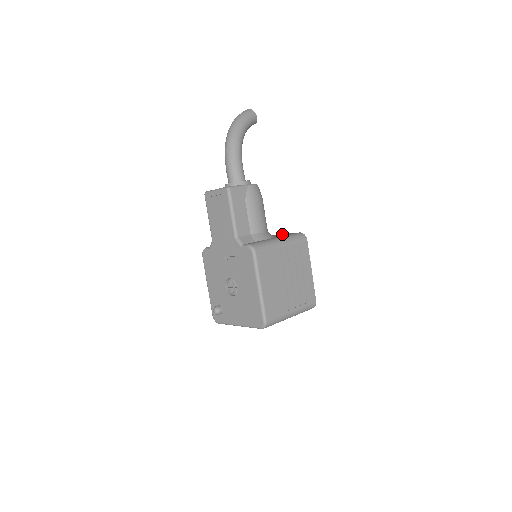
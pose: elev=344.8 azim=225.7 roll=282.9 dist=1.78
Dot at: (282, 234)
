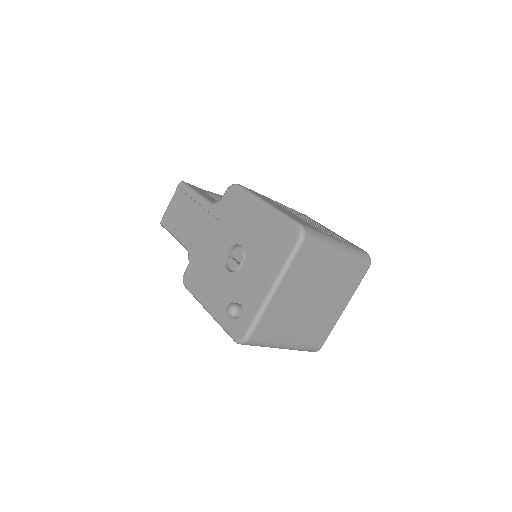
Dot at: occluded
